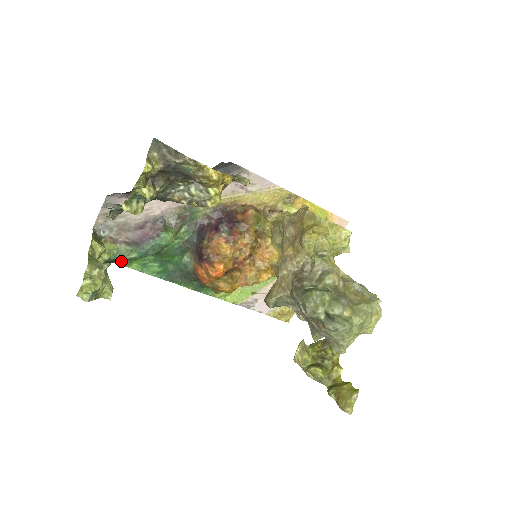
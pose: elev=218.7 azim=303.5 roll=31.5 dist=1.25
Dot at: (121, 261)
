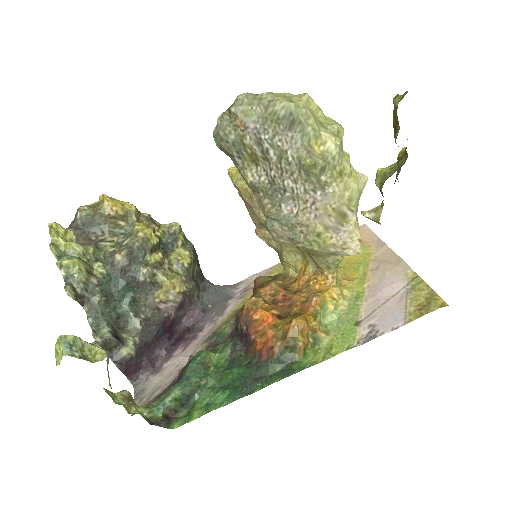
Dot at: (179, 423)
